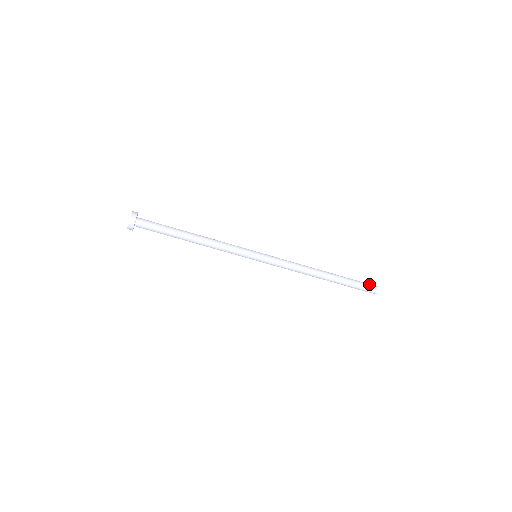
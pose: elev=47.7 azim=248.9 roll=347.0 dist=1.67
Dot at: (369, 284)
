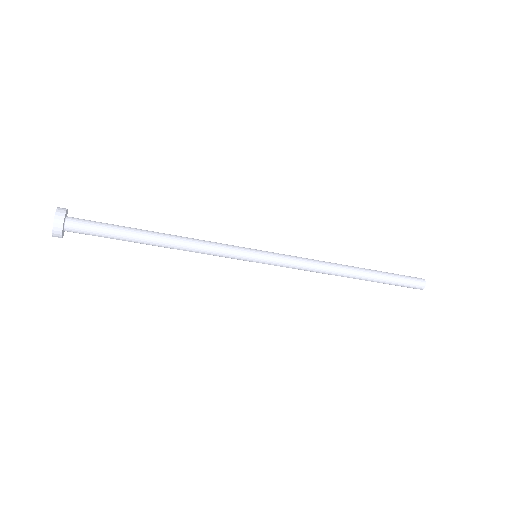
Dot at: (414, 283)
